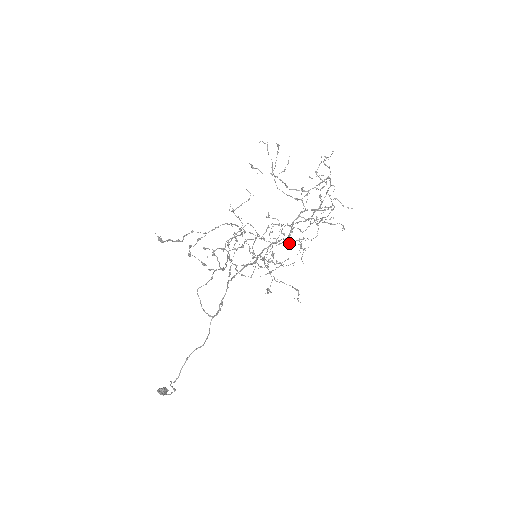
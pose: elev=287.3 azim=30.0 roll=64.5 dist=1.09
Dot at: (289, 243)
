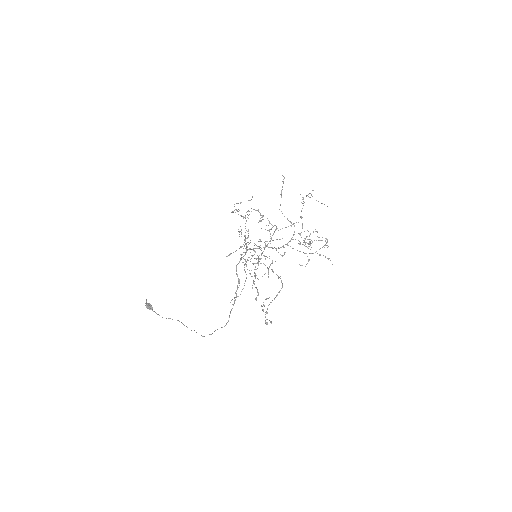
Dot at: occluded
